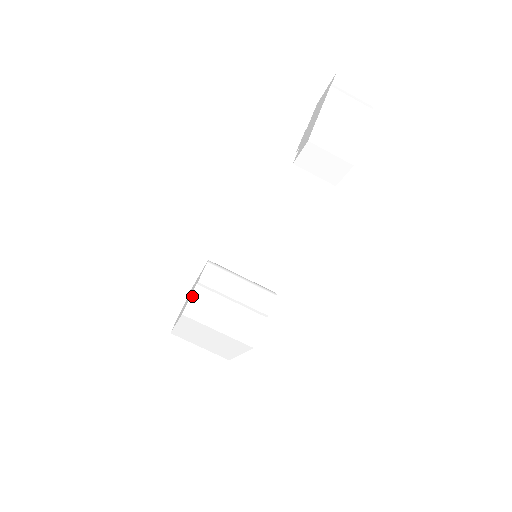
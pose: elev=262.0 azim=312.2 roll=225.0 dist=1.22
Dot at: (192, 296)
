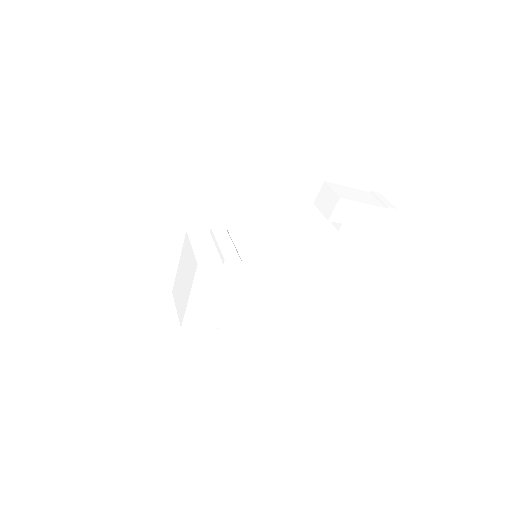
Dot at: (201, 232)
